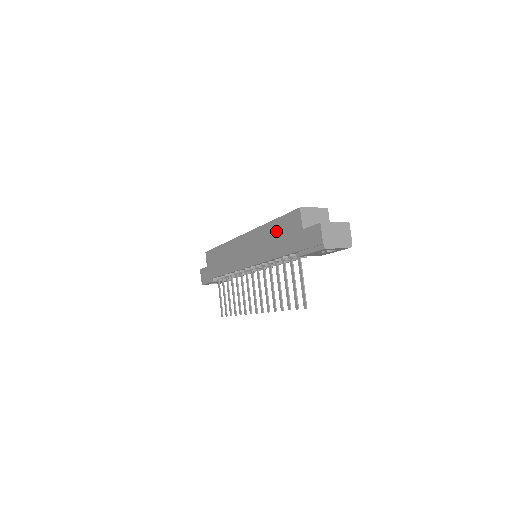
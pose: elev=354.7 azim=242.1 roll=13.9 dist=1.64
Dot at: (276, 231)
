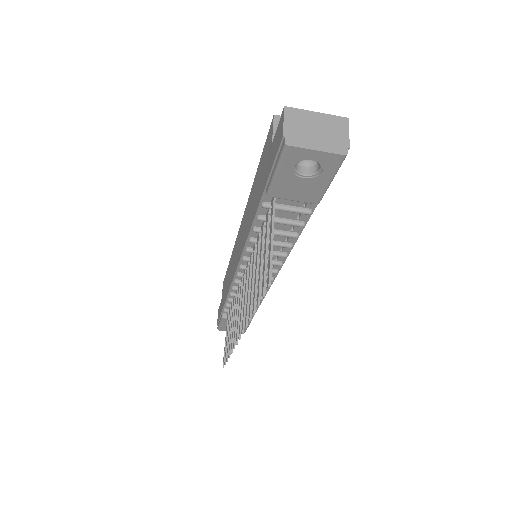
Dot at: (256, 182)
